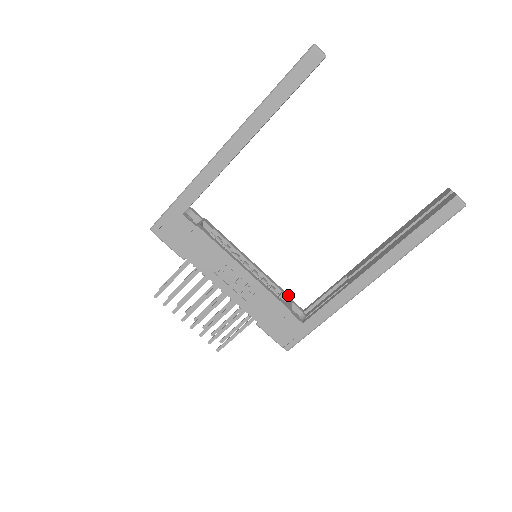
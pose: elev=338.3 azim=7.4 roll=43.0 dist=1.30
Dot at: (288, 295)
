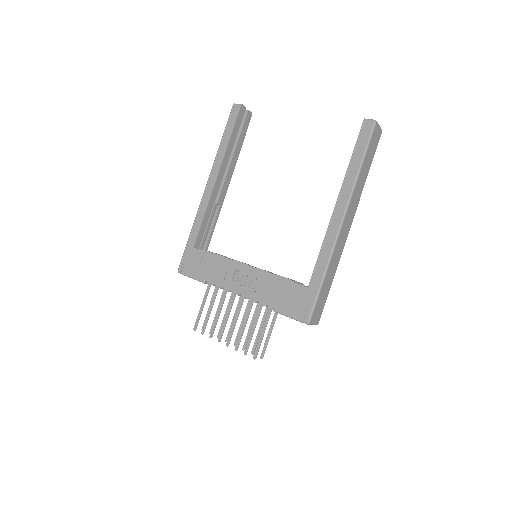
Dot at: occluded
